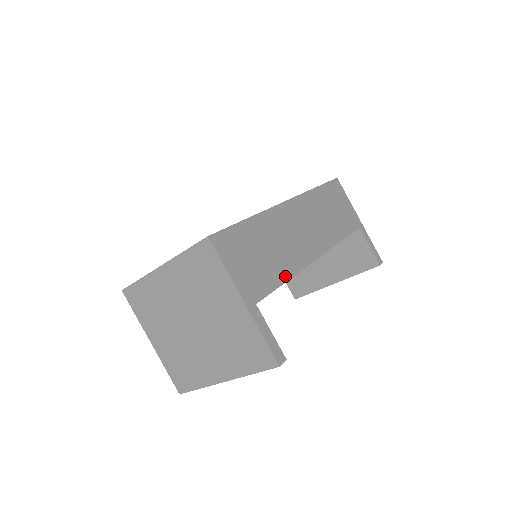
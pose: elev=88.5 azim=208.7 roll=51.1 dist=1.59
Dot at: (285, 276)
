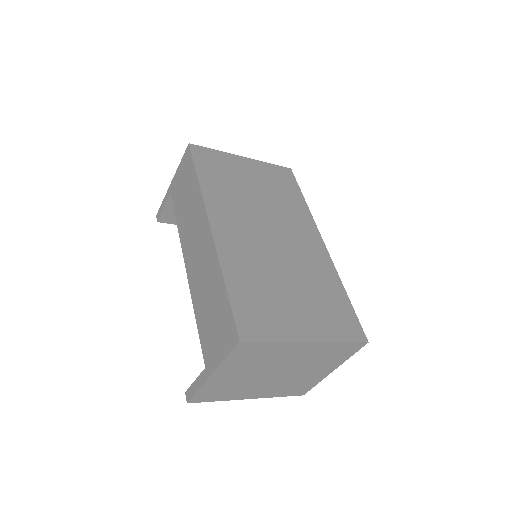
Dot at: occluded
